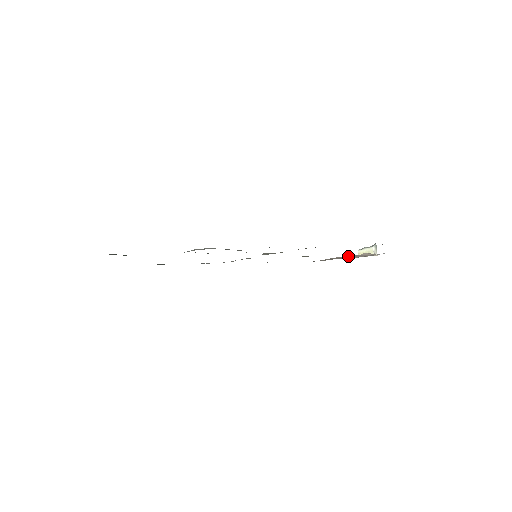
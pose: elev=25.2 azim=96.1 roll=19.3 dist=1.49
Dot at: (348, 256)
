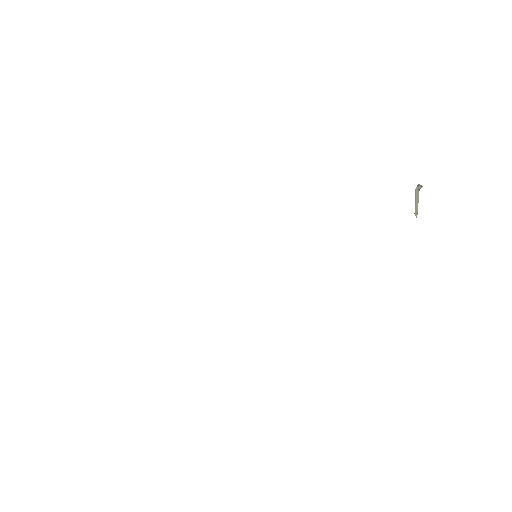
Dot at: occluded
